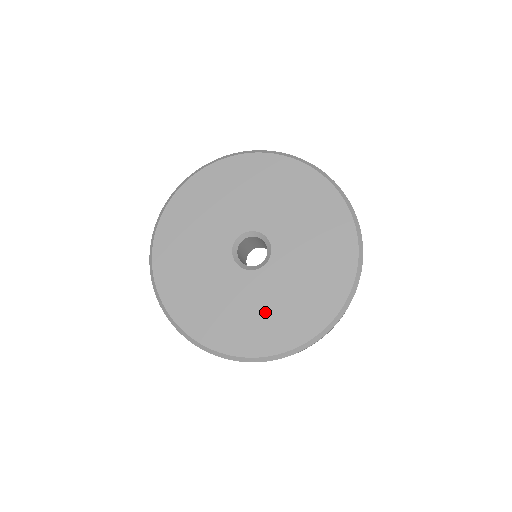
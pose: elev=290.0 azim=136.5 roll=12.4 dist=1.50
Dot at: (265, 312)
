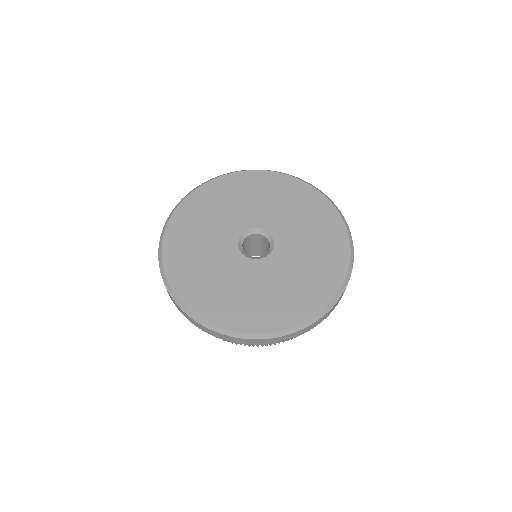
Dot at: (306, 269)
